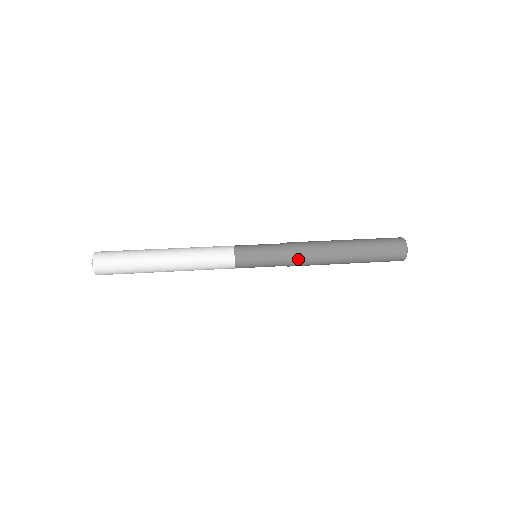
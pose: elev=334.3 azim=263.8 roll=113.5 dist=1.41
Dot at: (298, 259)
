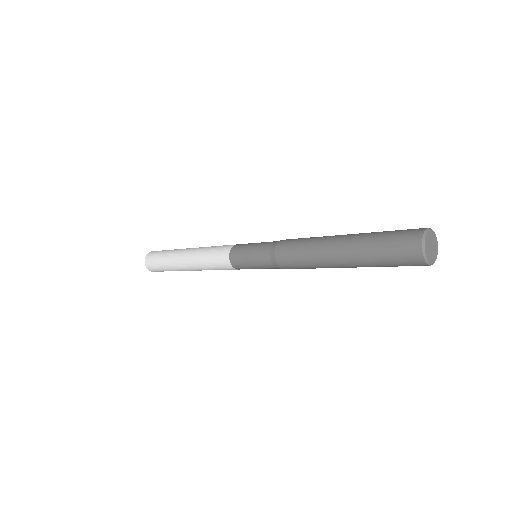
Dot at: (283, 256)
